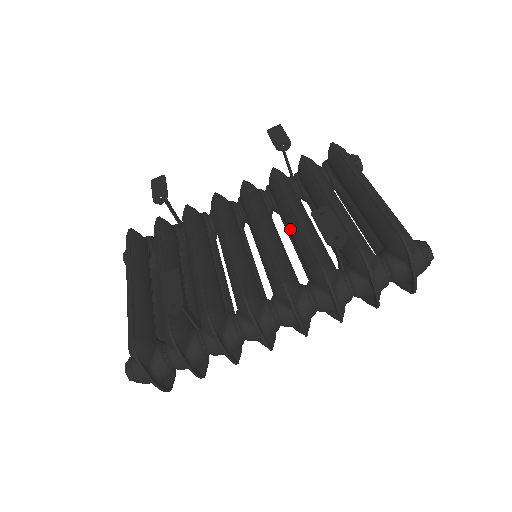
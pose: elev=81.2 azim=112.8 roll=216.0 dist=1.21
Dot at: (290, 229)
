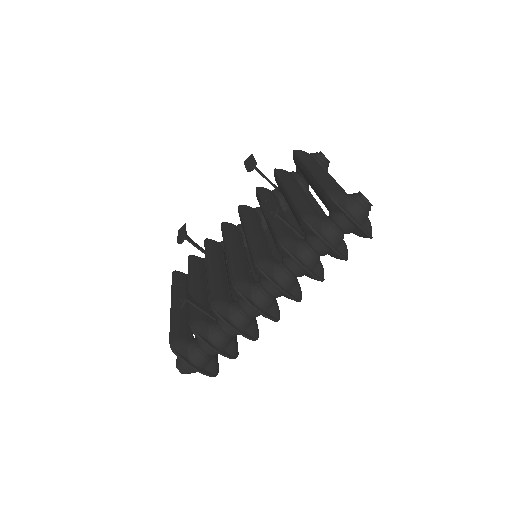
Dot at: occluded
